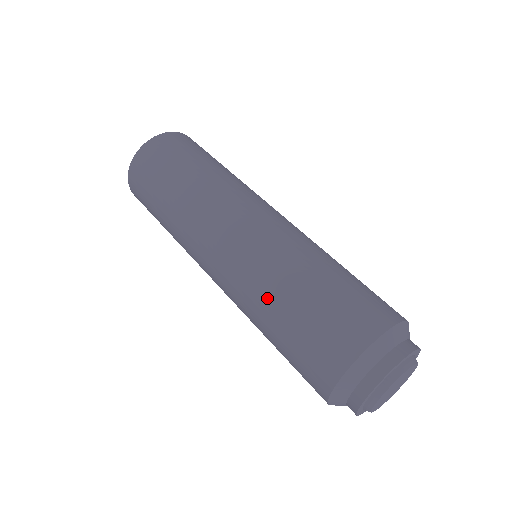
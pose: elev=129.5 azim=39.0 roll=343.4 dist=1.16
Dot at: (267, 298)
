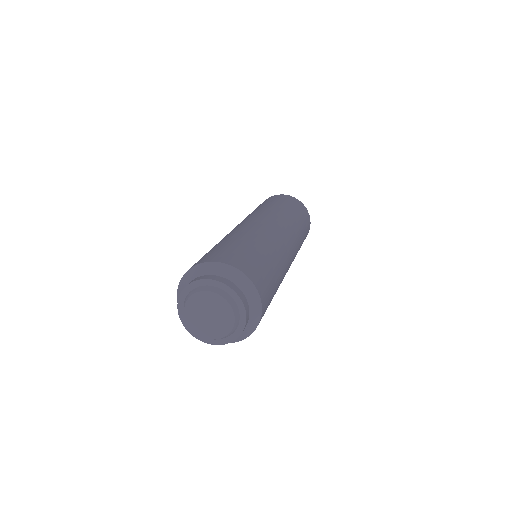
Dot at: occluded
